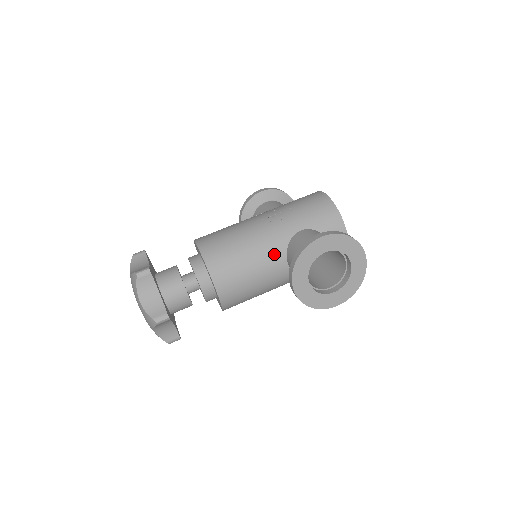
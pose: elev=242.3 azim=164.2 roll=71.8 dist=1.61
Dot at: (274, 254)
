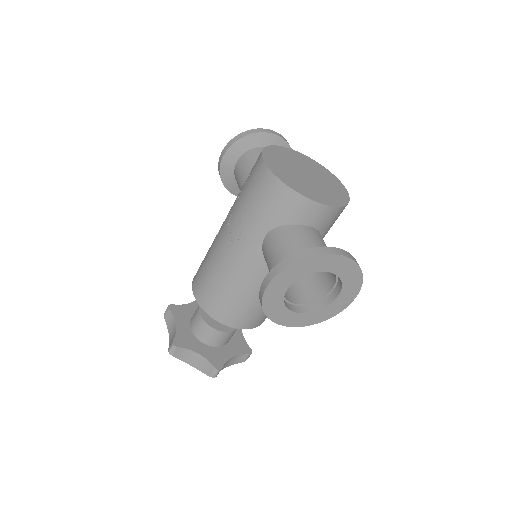
Dot at: (258, 274)
